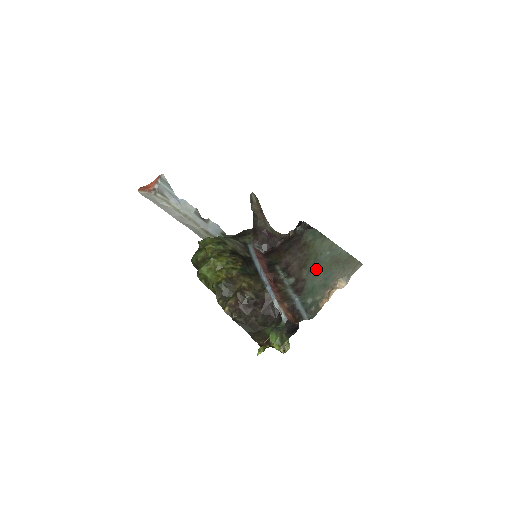
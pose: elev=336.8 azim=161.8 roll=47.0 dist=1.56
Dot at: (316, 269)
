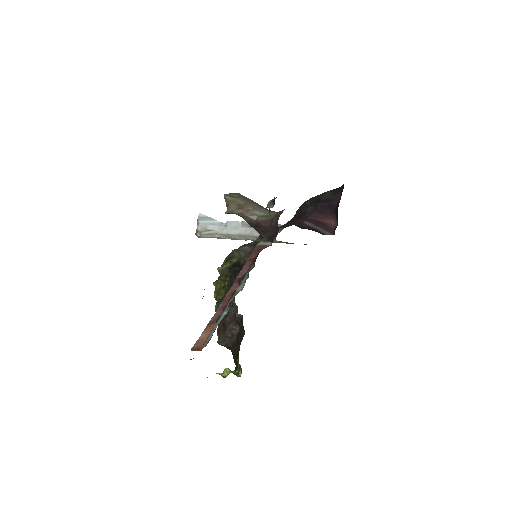
Dot at: occluded
